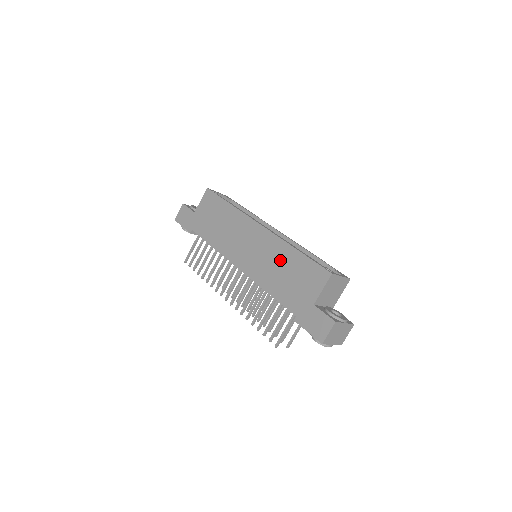
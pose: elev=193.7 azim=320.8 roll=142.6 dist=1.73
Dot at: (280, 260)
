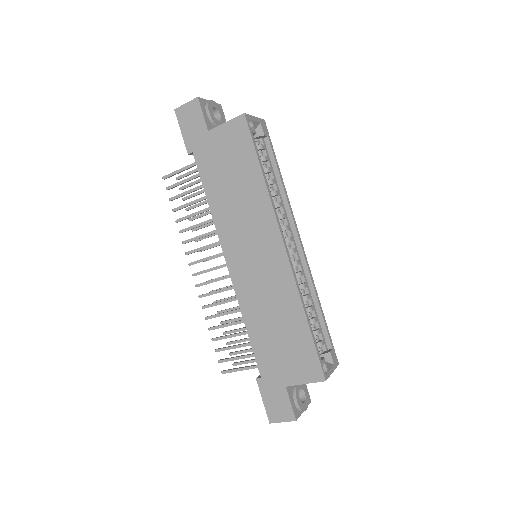
Dot at: (281, 311)
